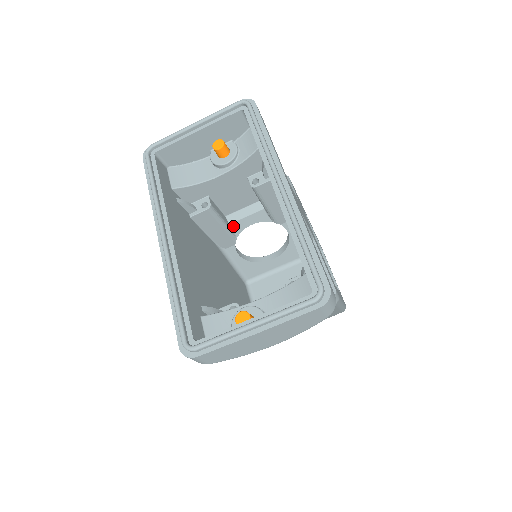
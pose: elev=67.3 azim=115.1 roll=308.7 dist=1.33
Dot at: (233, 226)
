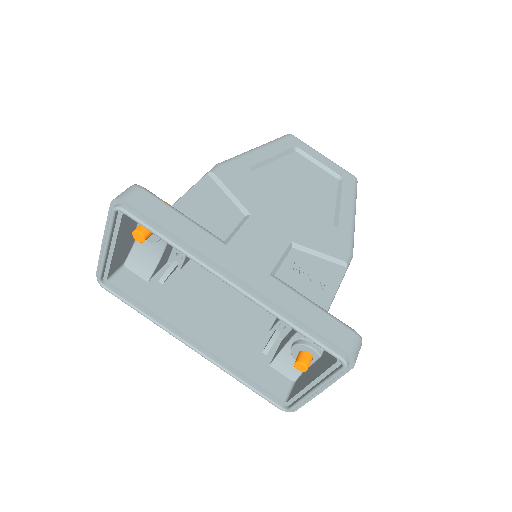
Dot at: occluded
